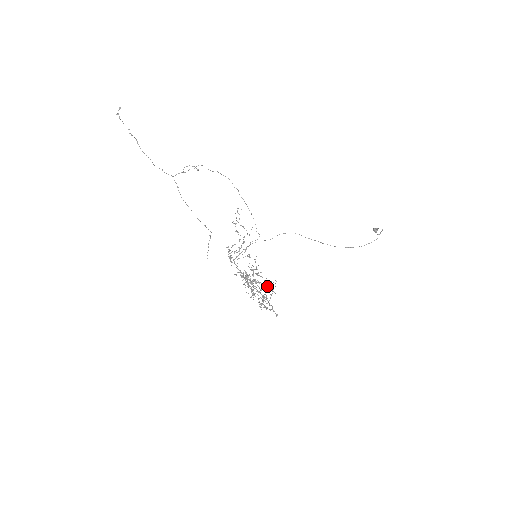
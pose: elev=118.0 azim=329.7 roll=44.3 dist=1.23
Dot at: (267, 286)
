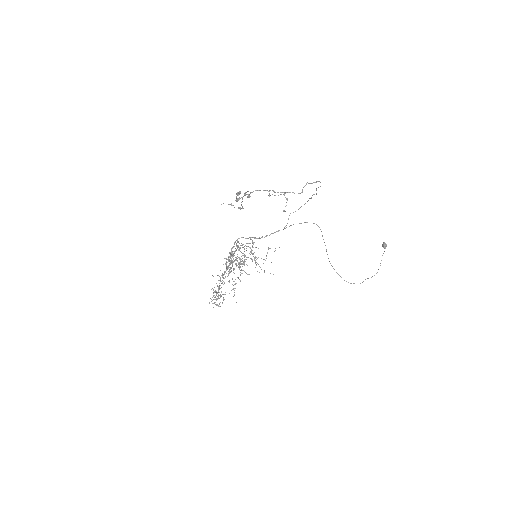
Dot at: occluded
